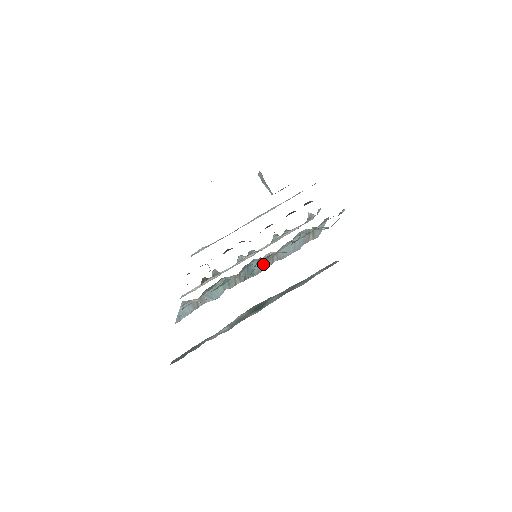
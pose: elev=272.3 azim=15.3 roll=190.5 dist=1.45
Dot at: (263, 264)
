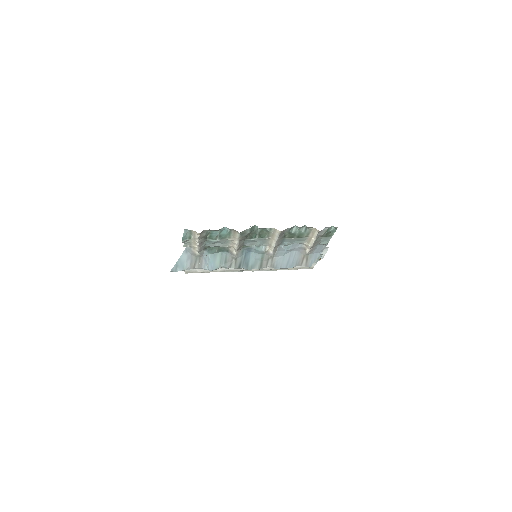
Dot at: (258, 261)
